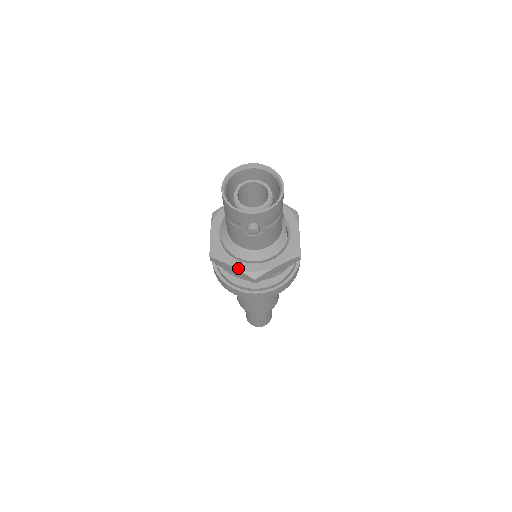
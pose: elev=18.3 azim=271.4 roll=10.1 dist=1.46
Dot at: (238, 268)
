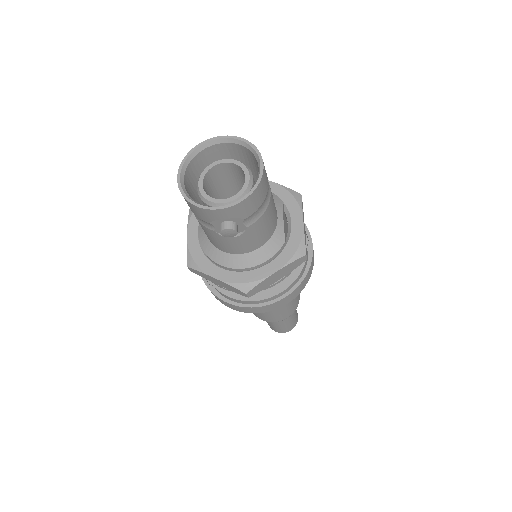
Dot at: (223, 280)
